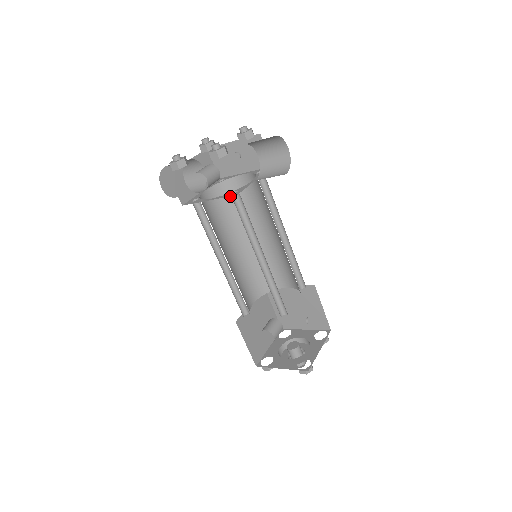
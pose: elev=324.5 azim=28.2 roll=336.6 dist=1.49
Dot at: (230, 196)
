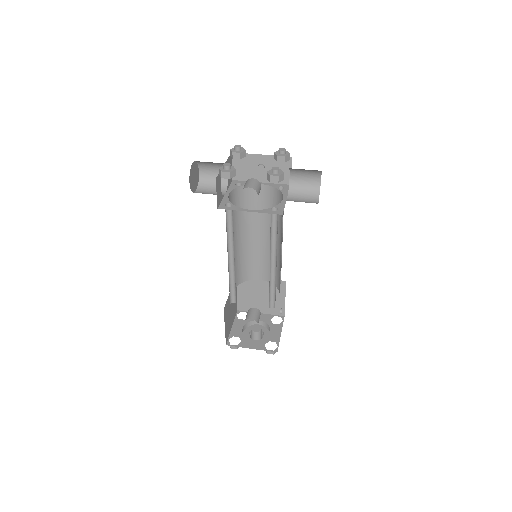
Dot at: (242, 199)
